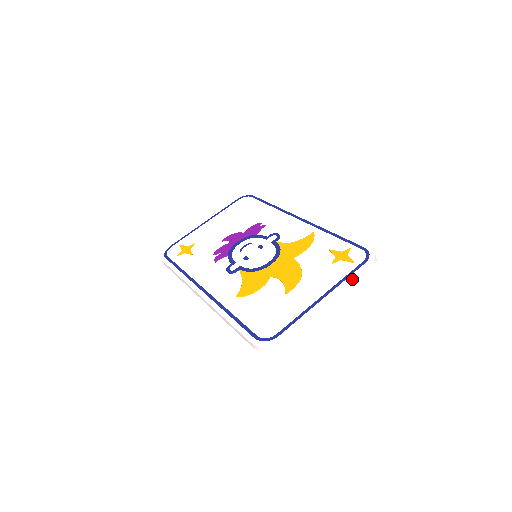
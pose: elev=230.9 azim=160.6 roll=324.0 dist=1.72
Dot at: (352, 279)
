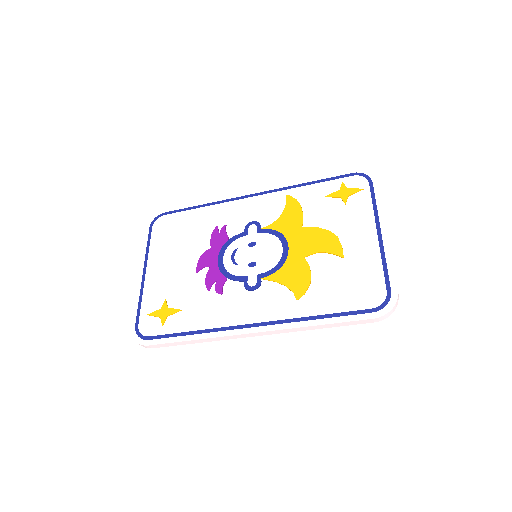
Dot at: occluded
